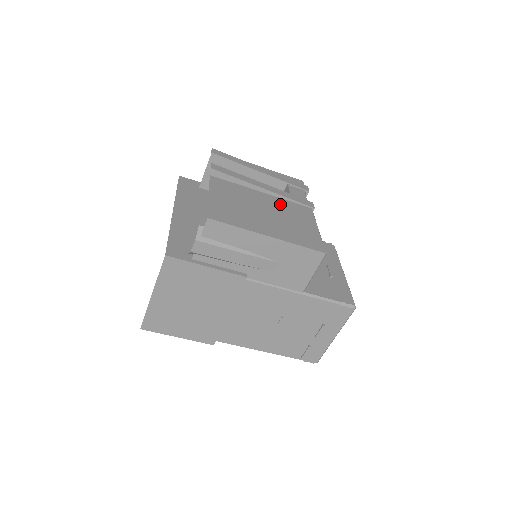
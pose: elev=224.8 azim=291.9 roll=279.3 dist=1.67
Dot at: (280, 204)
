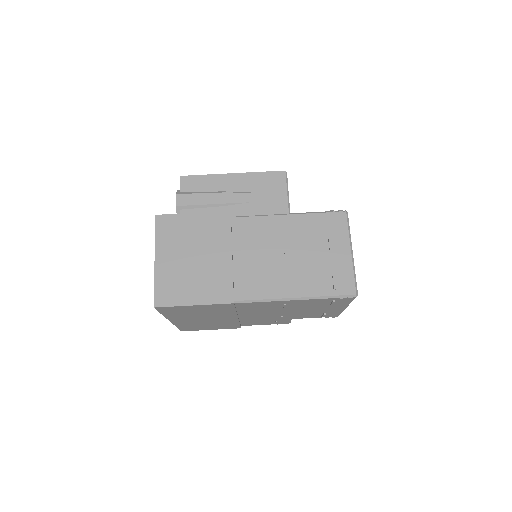
Dot at: occluded
